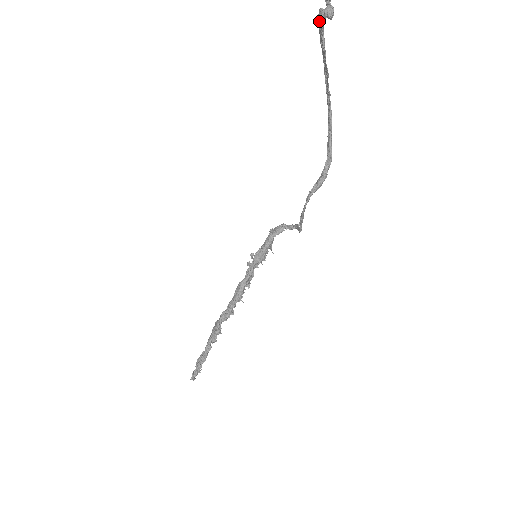
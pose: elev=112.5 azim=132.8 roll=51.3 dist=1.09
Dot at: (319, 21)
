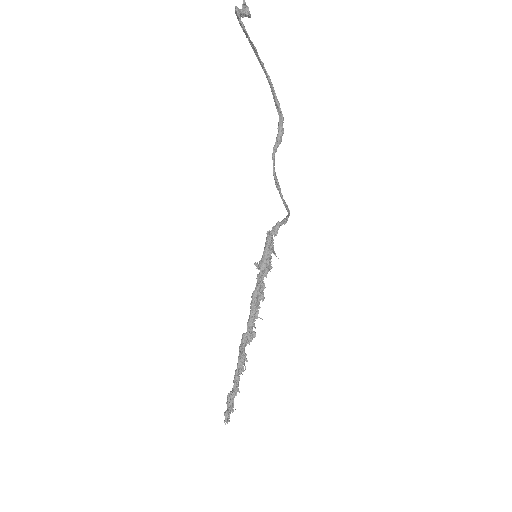
Dot at: occluded
